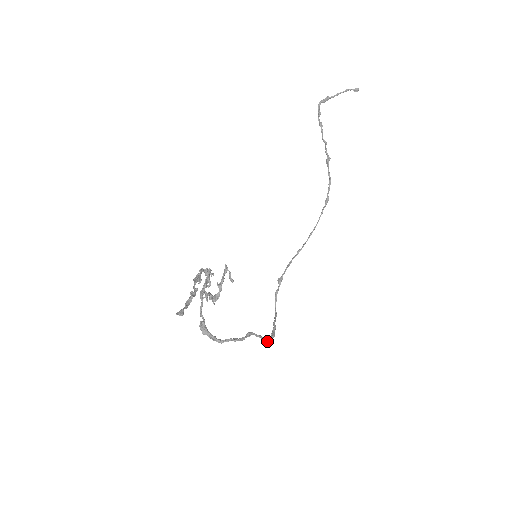
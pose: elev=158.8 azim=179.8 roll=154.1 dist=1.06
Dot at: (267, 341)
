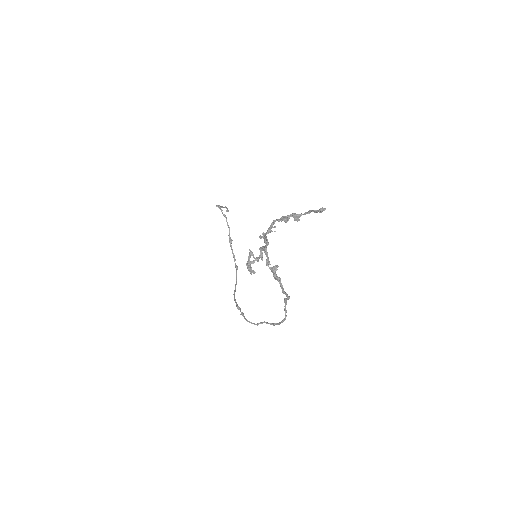
Dot at: (284, 320)
